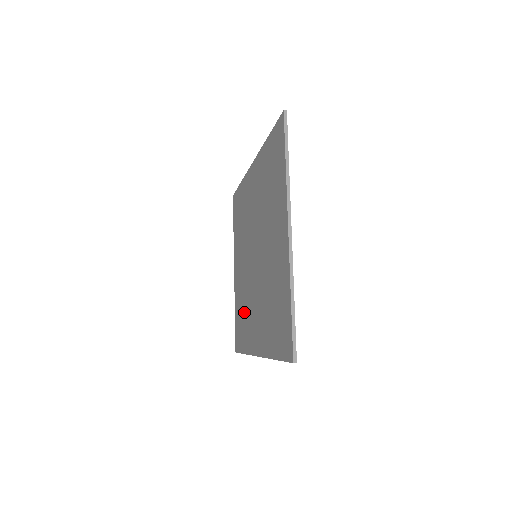
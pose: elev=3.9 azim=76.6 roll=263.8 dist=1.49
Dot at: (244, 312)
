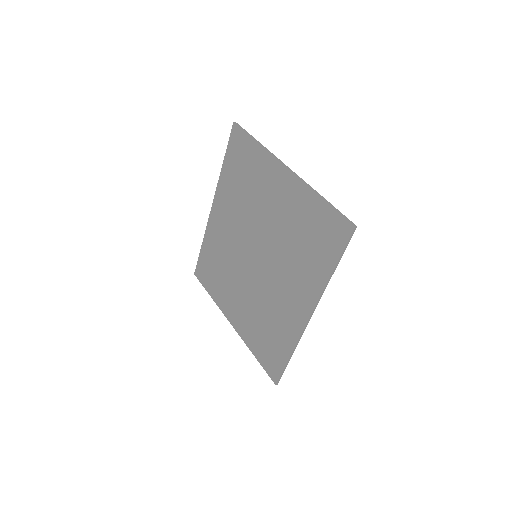
Dot at: (267, 323)
